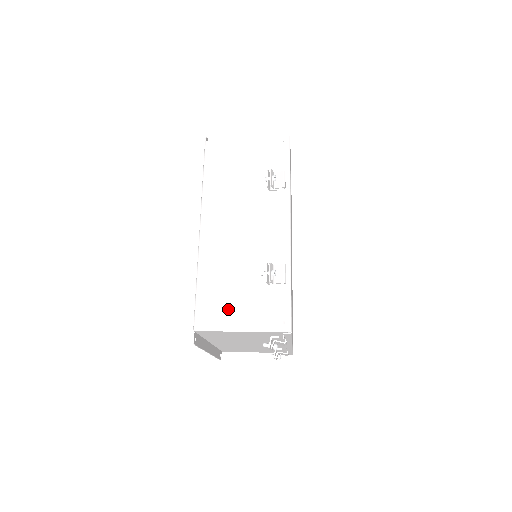
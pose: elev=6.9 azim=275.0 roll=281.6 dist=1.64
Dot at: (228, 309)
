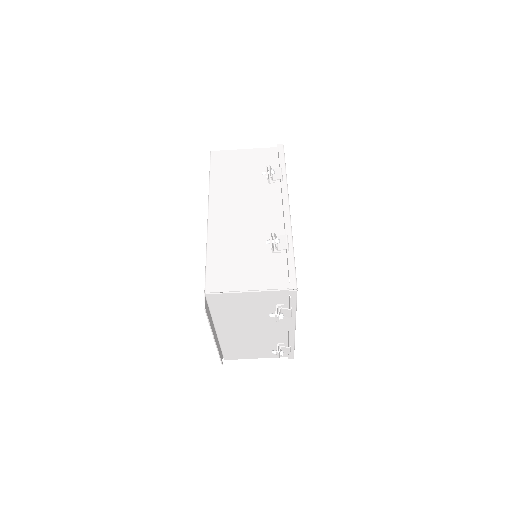
Dot at: (237, 274)
